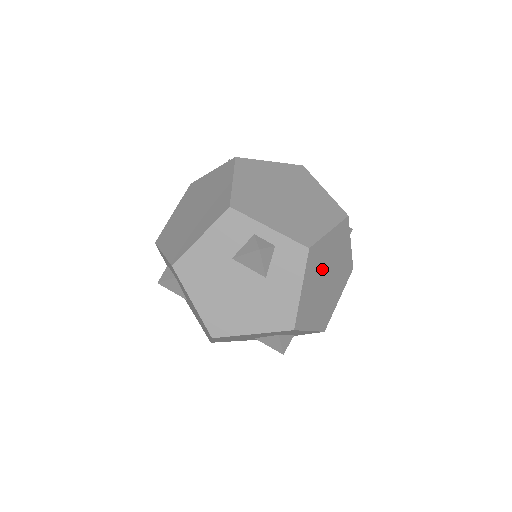
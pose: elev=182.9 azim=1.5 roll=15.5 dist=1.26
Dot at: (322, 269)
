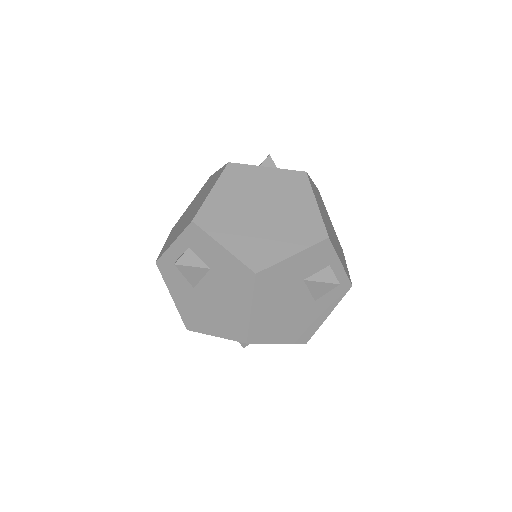
Dot at: occluded
